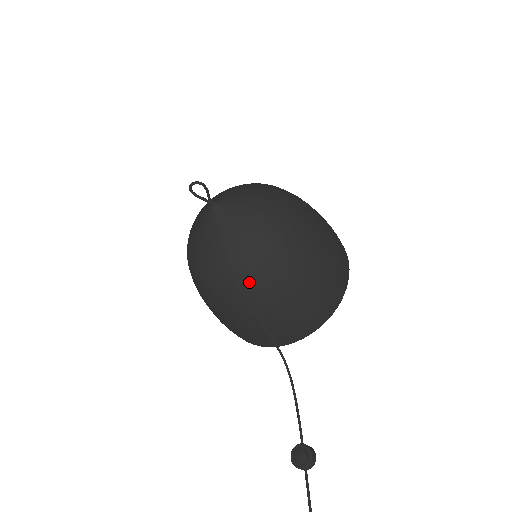
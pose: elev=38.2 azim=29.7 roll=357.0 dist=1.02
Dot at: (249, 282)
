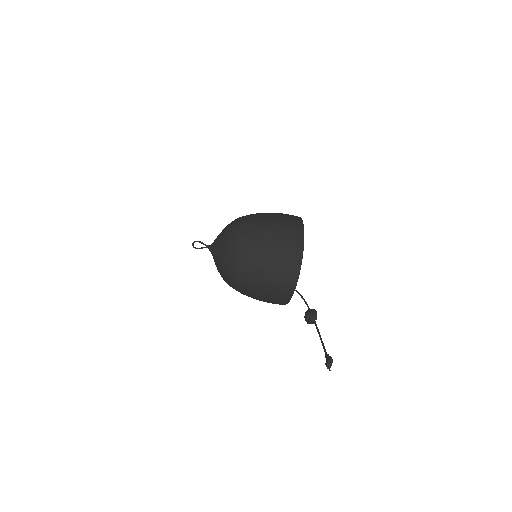
Dot at: (239, 262)
